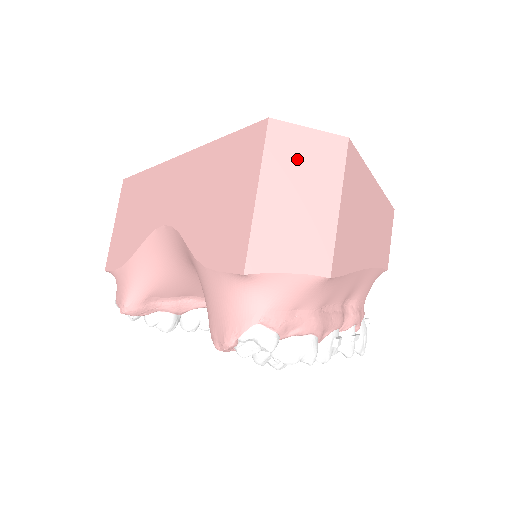
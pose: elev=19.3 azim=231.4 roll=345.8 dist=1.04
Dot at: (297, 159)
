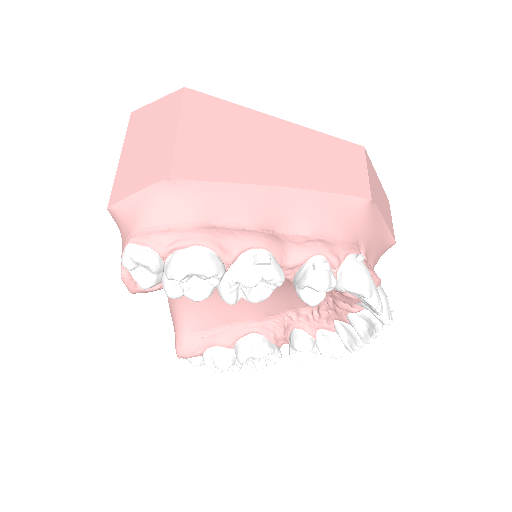
Dot at: (148, 122)
